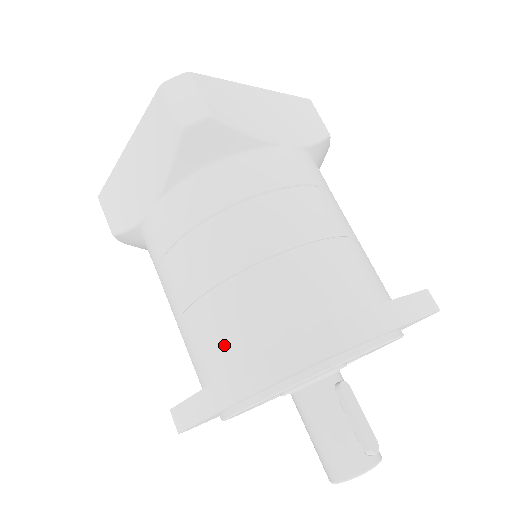
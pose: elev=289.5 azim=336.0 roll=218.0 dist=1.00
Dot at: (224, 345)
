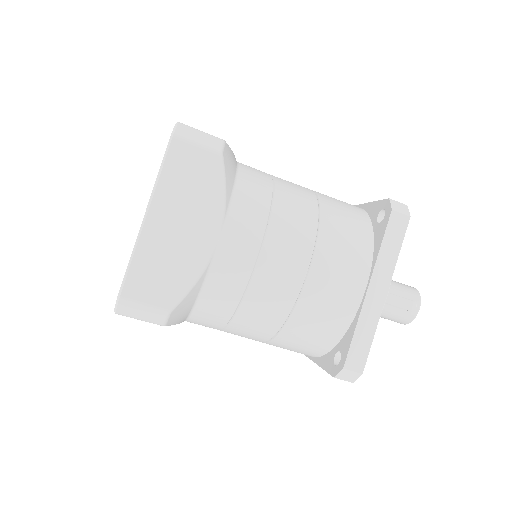
Dot at: occluded
